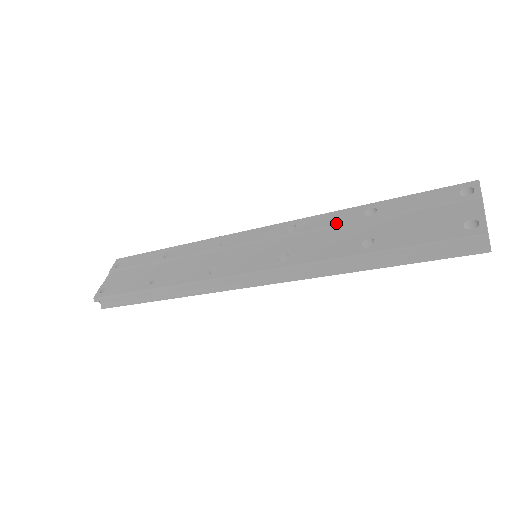
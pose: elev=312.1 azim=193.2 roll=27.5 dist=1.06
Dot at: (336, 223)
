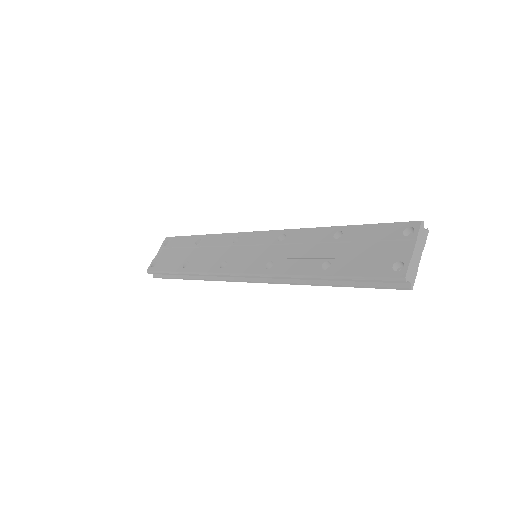
Dot at: (312, 240)
